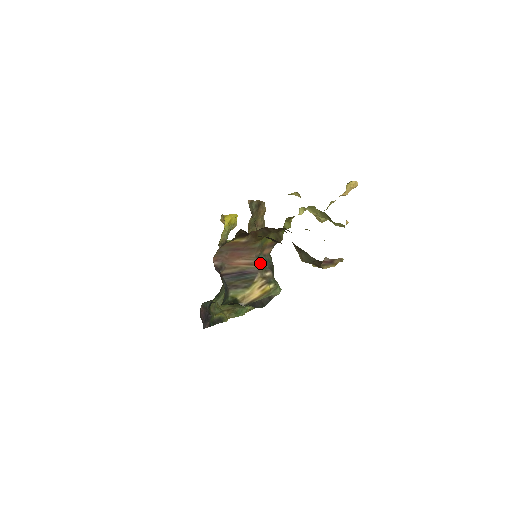
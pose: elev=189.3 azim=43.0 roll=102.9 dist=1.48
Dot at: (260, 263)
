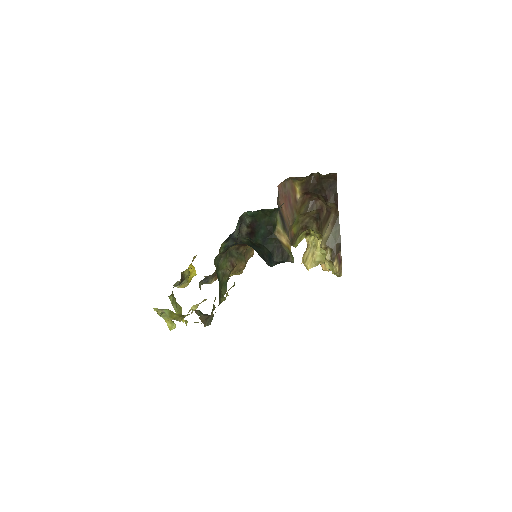
Dot at: (288, 231)
